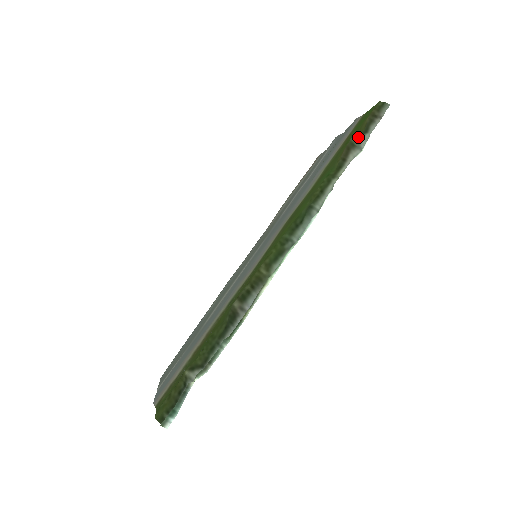
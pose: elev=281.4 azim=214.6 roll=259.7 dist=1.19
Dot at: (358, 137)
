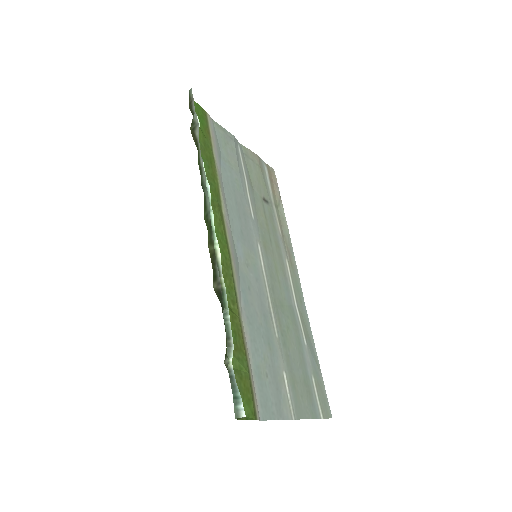
Dot at: (192, 122)
